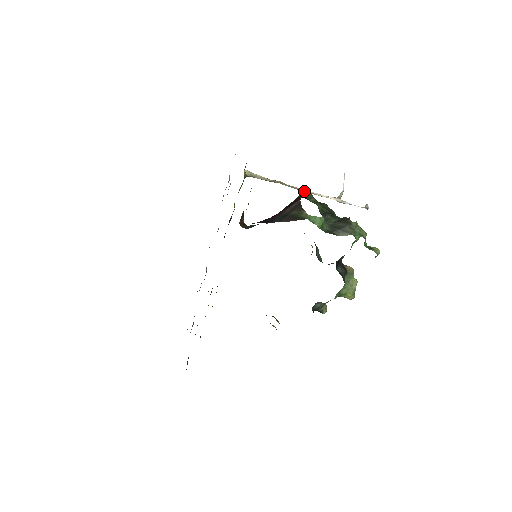
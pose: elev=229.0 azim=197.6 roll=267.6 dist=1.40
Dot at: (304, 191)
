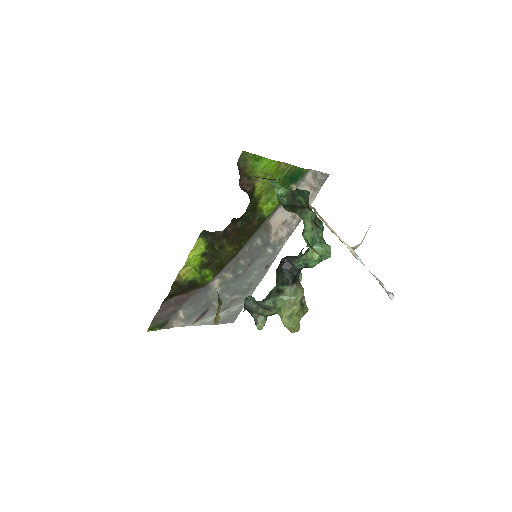
Dot at: (304, 190)
